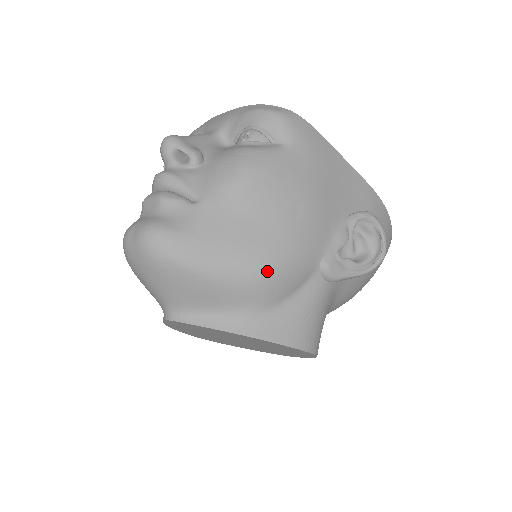
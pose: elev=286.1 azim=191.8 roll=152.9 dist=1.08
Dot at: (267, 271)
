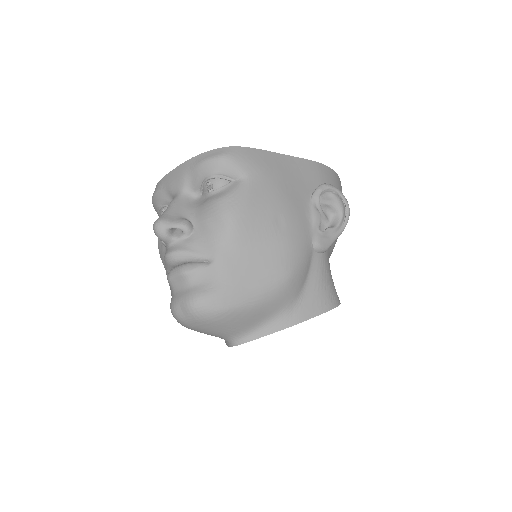
Dot at: (285, 278)
